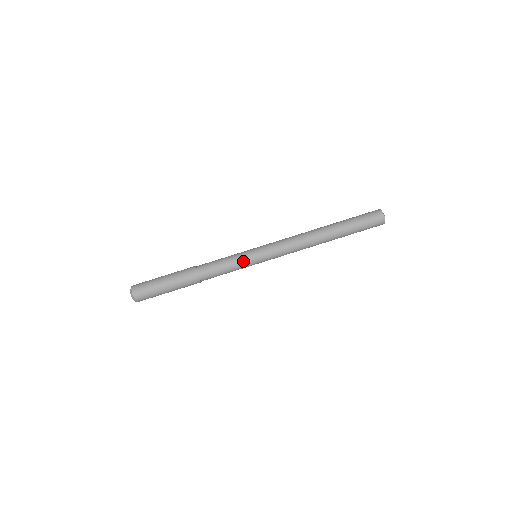
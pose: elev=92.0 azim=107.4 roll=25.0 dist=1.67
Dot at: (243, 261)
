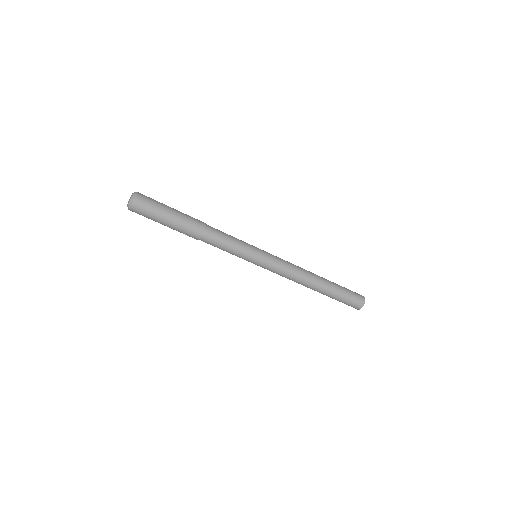
Dot at: (243, 257)
